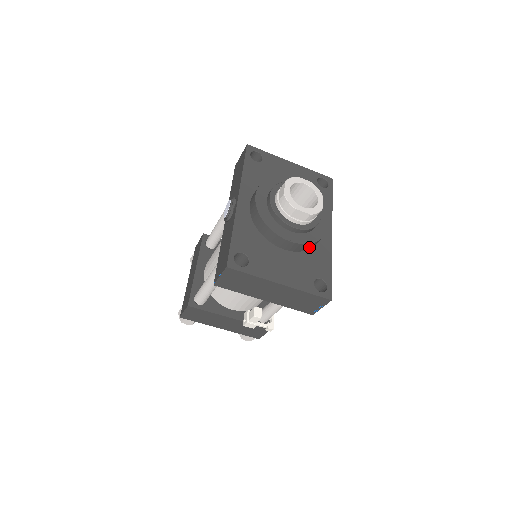
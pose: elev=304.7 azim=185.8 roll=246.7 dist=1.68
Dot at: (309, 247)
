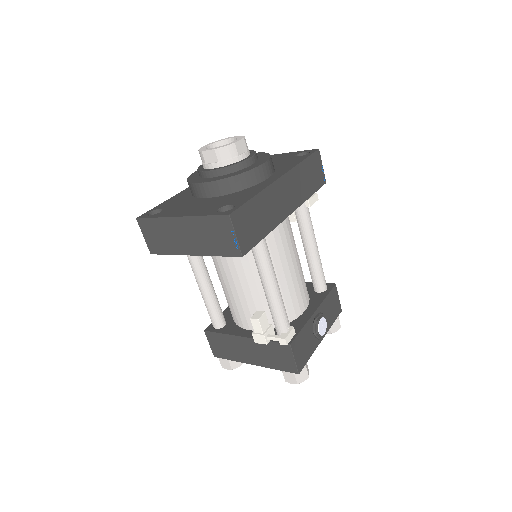
Dot at: (232, 187)
